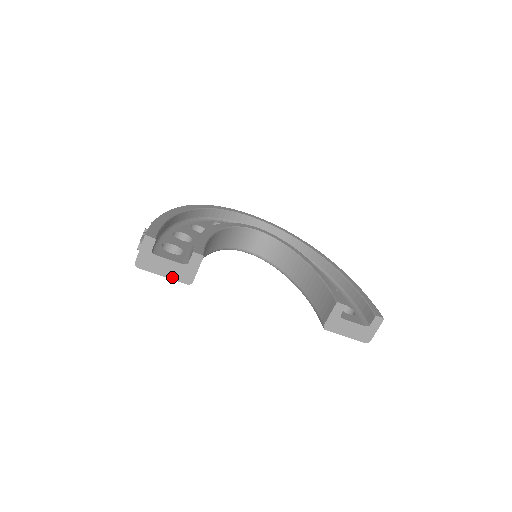
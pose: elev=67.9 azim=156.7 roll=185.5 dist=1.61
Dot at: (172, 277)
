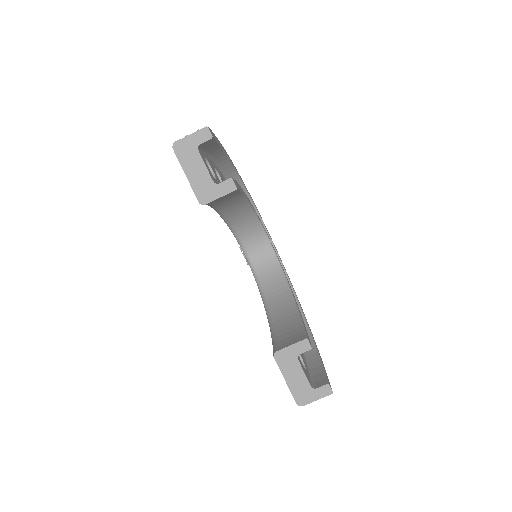
Dot at: (193, 183)
